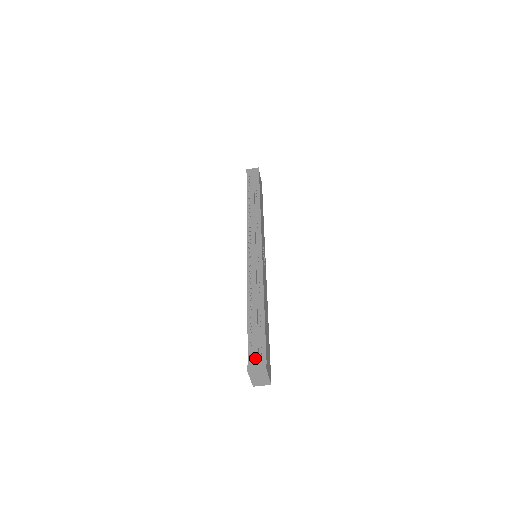
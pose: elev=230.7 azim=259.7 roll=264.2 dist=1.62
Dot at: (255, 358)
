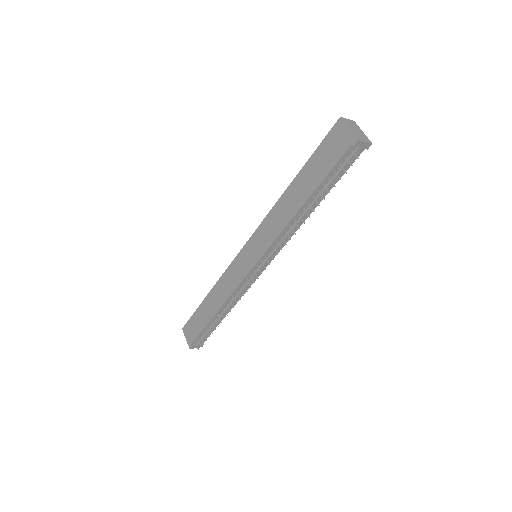
Dot at: occluded
